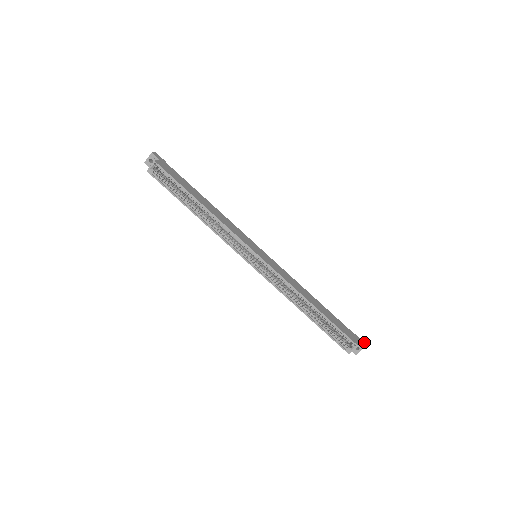
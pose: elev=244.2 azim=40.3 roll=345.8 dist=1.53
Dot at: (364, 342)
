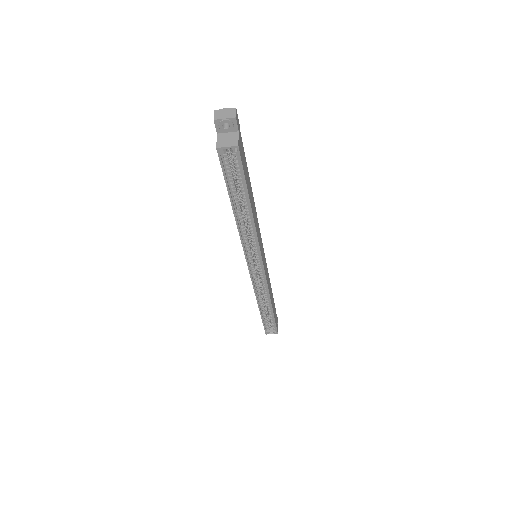
Dot at: occluded
